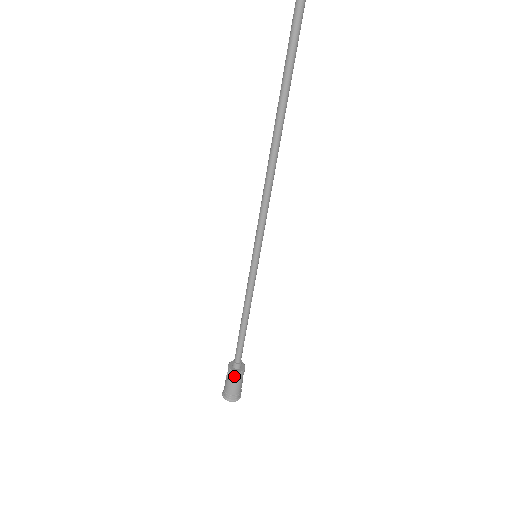
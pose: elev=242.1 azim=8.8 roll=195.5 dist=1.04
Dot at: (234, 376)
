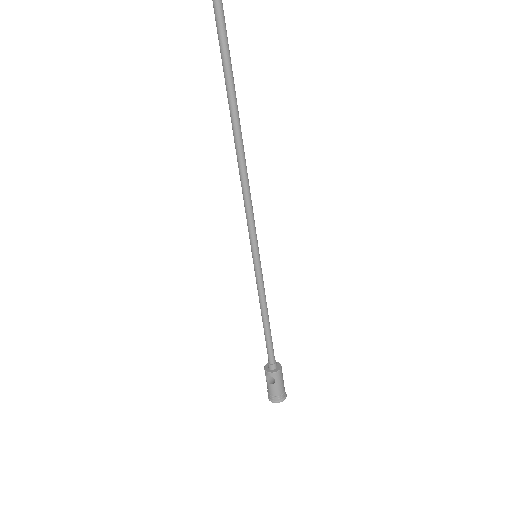
Dot at: (277, 376)
